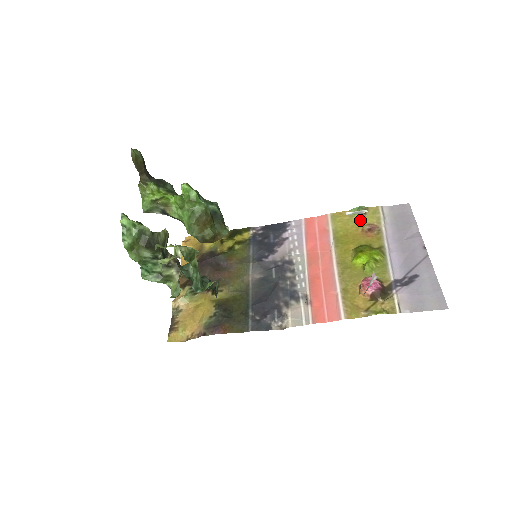
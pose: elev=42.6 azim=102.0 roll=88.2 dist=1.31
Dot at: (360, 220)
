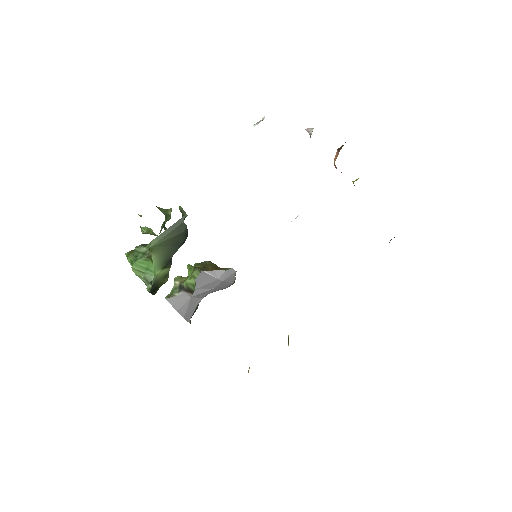
Dot at: occluded
